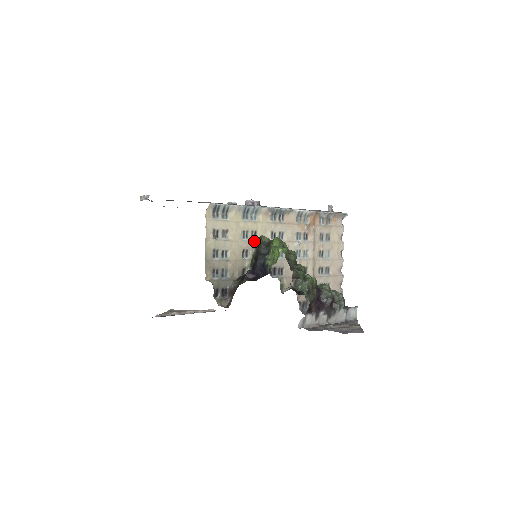
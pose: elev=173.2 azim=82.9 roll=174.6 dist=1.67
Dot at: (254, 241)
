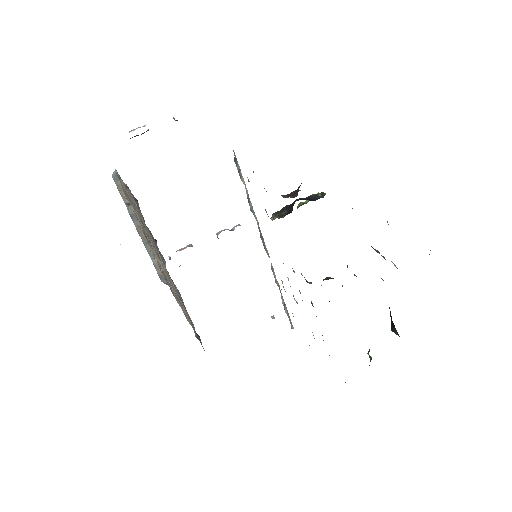
Dot at: occluded
